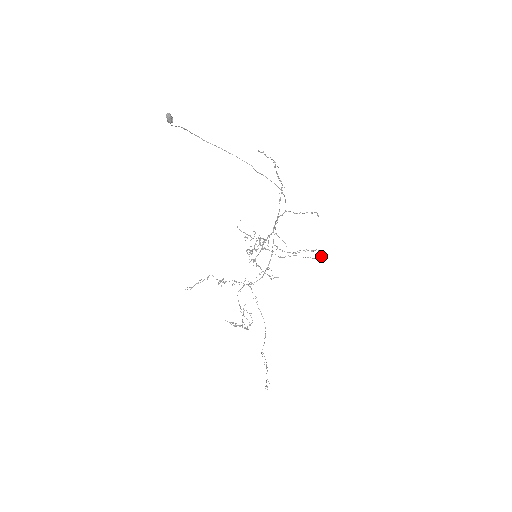
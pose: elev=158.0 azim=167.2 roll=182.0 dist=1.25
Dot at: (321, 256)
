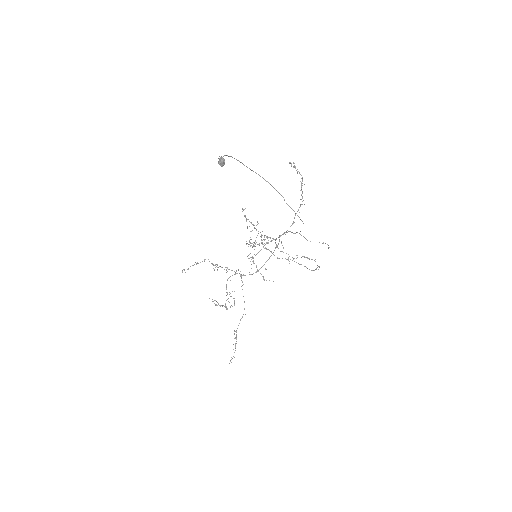
Dot at: occluded
